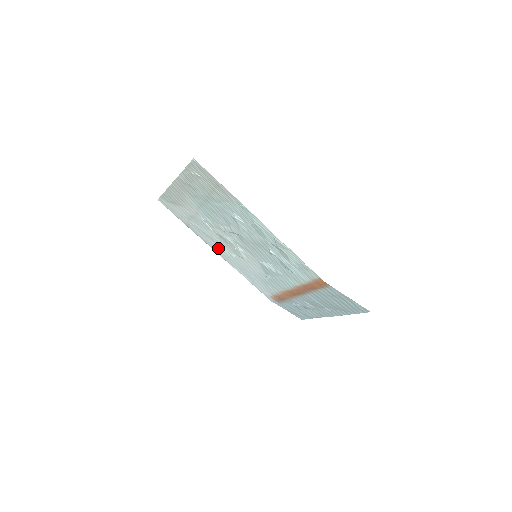
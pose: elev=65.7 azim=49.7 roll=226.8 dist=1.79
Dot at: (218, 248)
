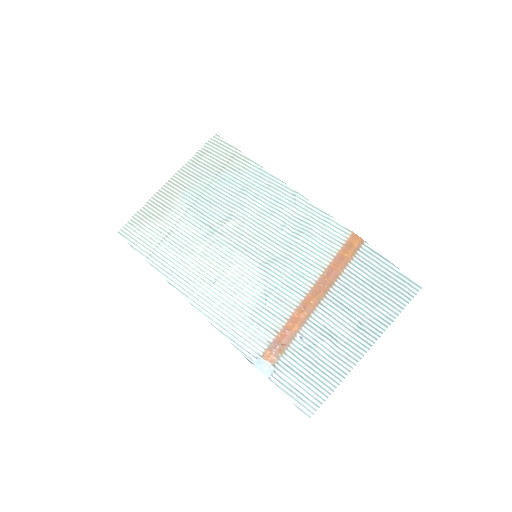
Dot at: (189, 280)
